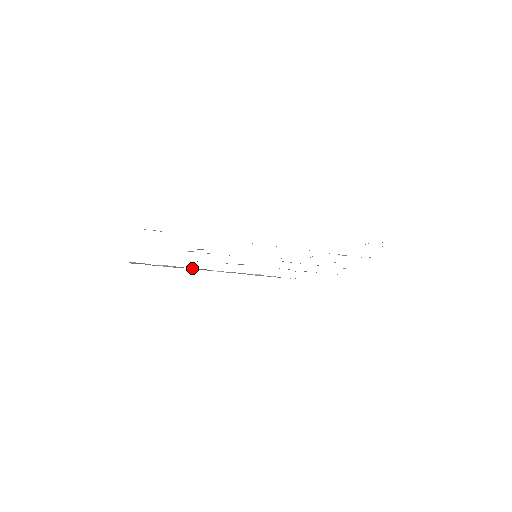
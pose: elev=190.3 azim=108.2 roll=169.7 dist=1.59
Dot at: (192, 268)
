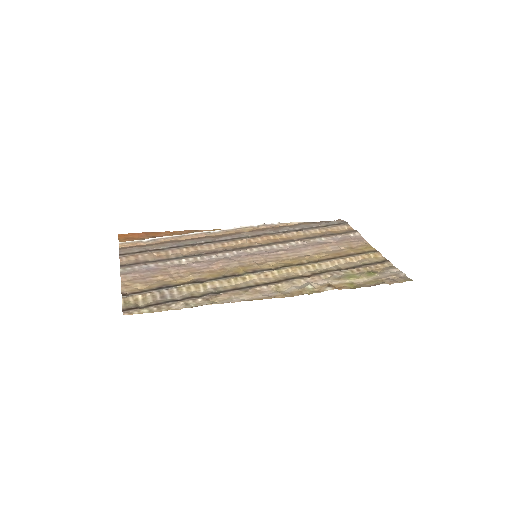
Dot at: (188, 234)
